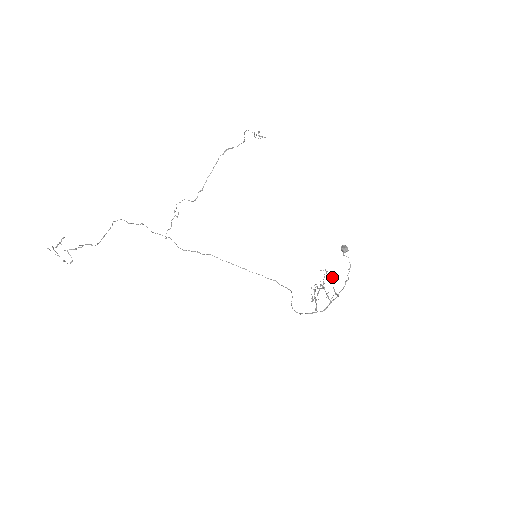
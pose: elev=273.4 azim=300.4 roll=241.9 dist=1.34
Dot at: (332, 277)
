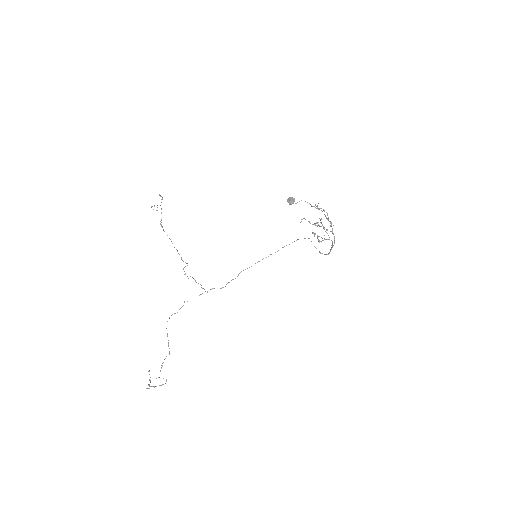
Dot at: (318, 209)
